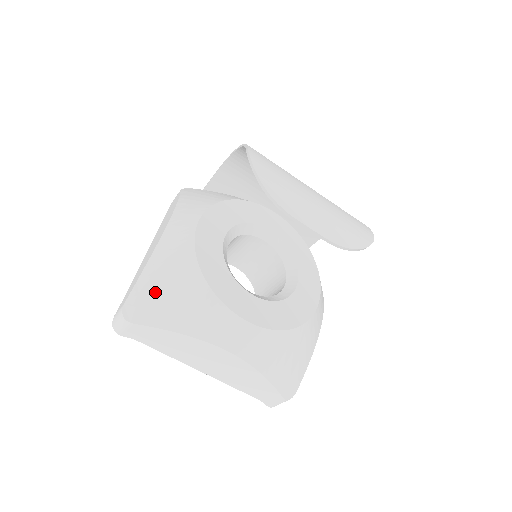
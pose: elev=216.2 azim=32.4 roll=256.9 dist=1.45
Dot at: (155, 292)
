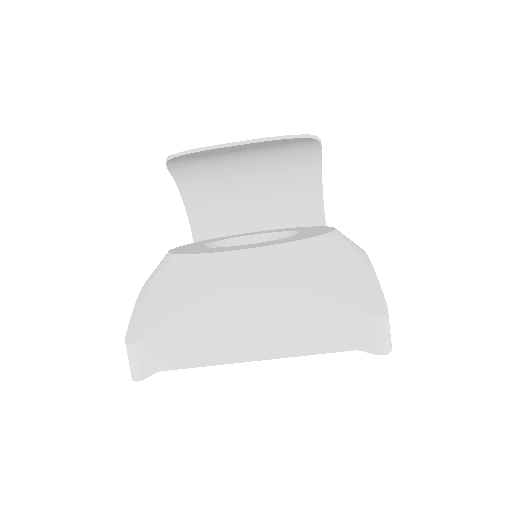
Dot at: (148, 303)
